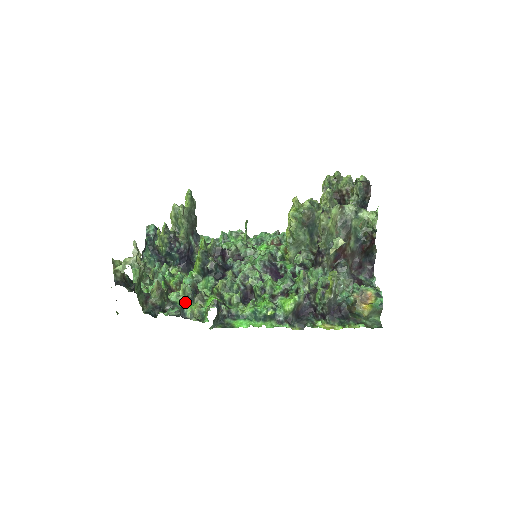
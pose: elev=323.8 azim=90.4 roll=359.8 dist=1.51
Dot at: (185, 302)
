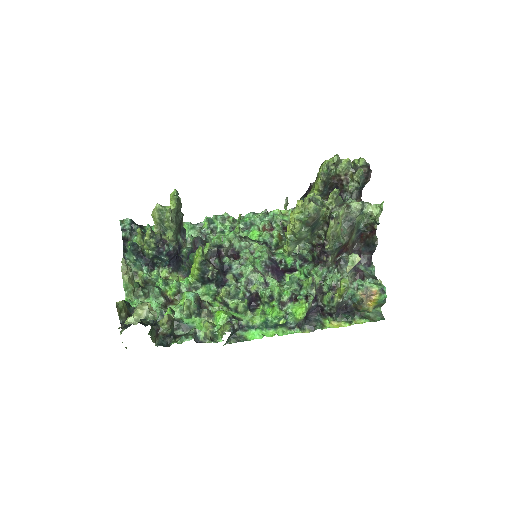
Dot at: (189, 315)
